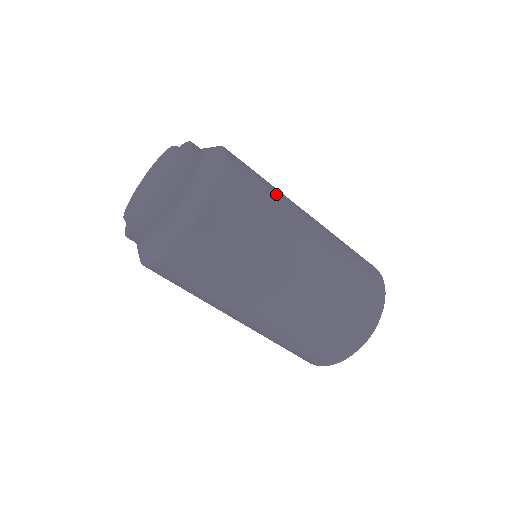
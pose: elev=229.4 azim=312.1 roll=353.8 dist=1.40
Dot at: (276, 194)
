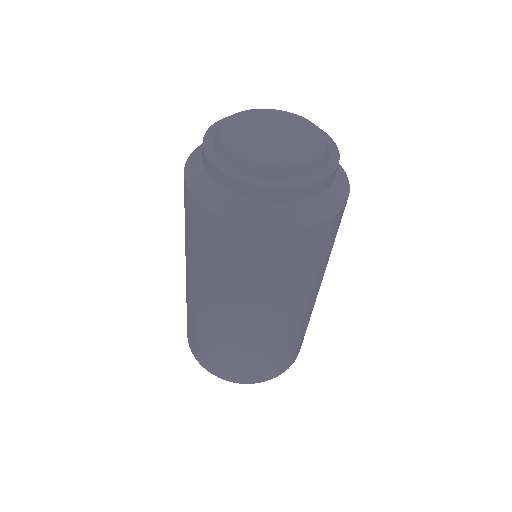
Dot at: occluded
